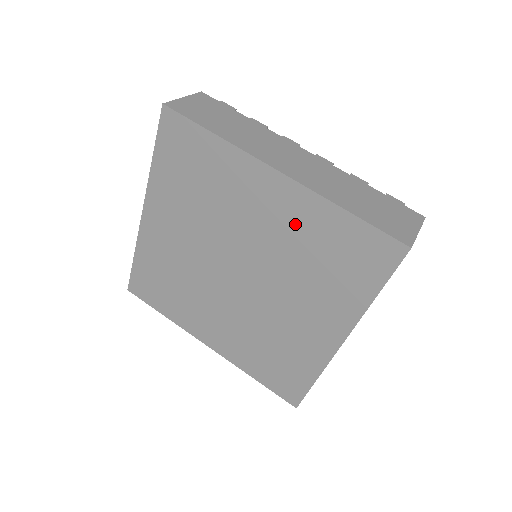
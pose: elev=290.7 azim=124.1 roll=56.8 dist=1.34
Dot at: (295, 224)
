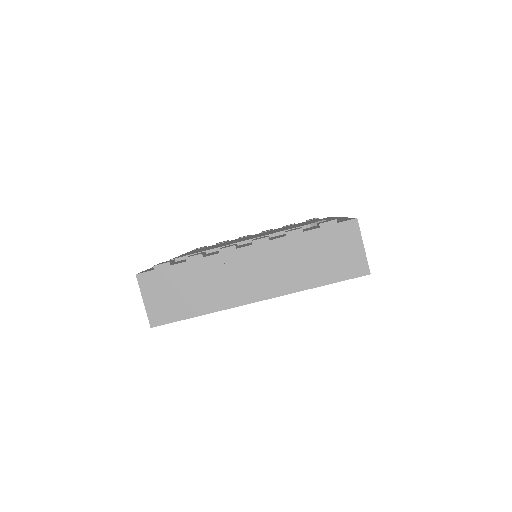
Dot at: occluded
